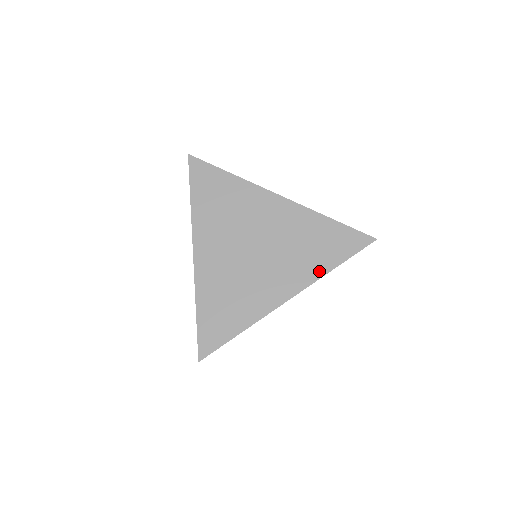
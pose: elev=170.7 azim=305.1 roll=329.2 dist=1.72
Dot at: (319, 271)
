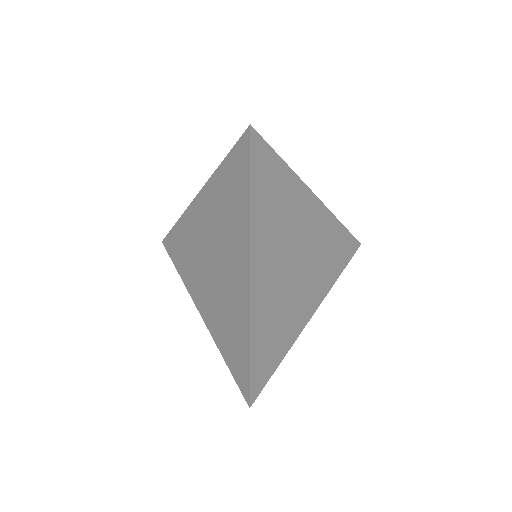
Dot at: (332, 280)
